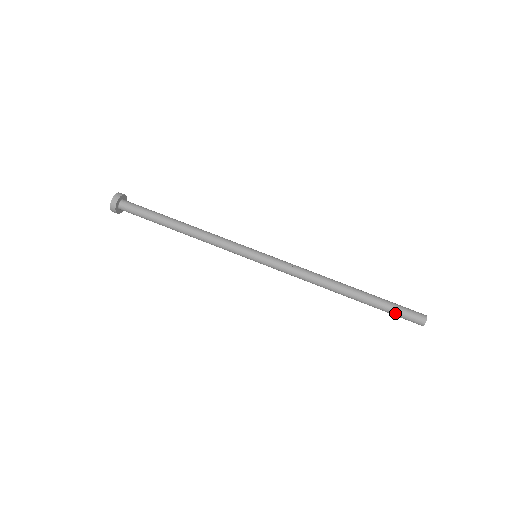
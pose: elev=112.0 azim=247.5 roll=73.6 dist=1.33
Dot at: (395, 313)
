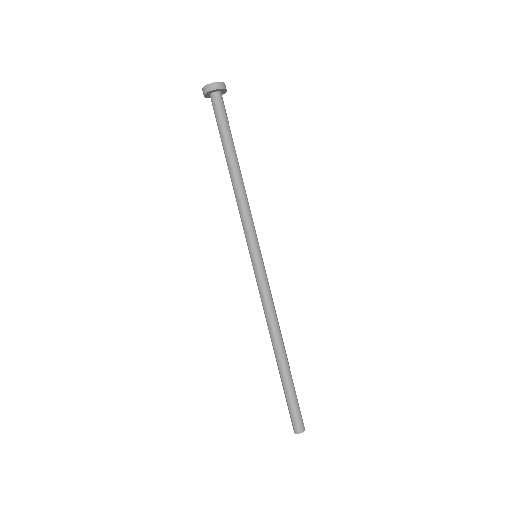
Dot at: (289, 405)
